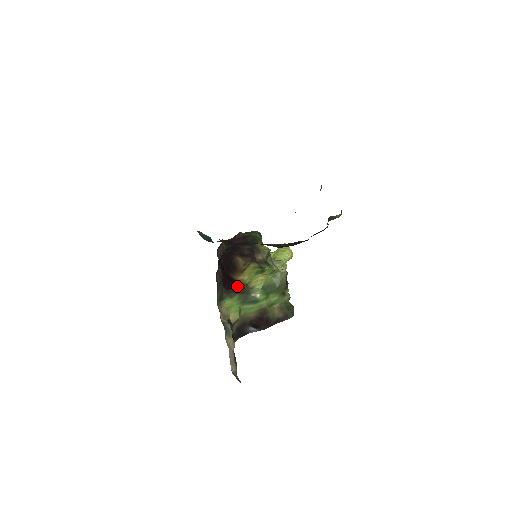
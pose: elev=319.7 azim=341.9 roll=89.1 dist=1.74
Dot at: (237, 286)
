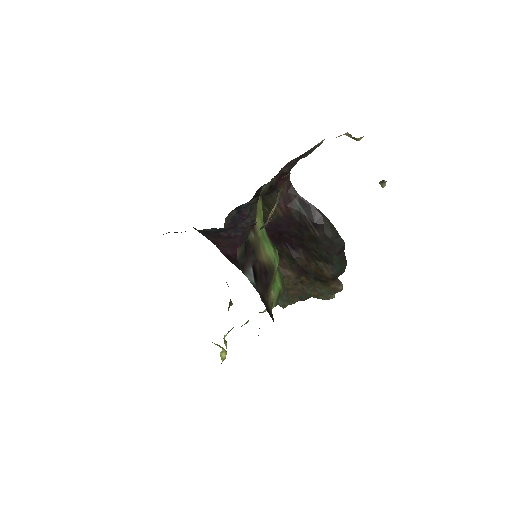
Dot at: occluded
